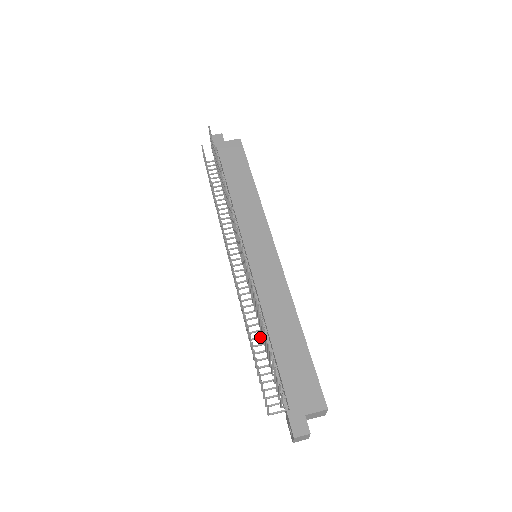
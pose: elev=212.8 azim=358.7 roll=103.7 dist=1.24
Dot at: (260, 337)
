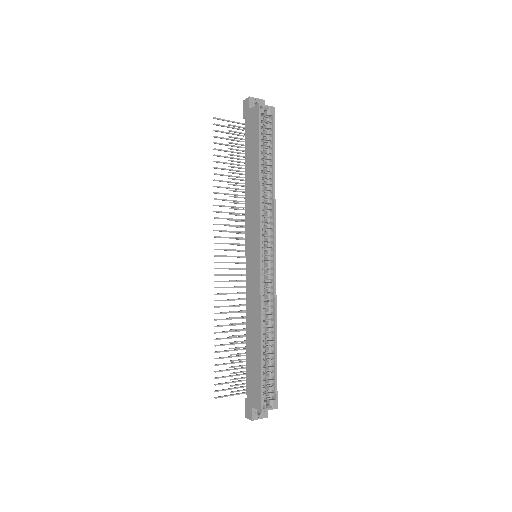
Dot at: occluded
